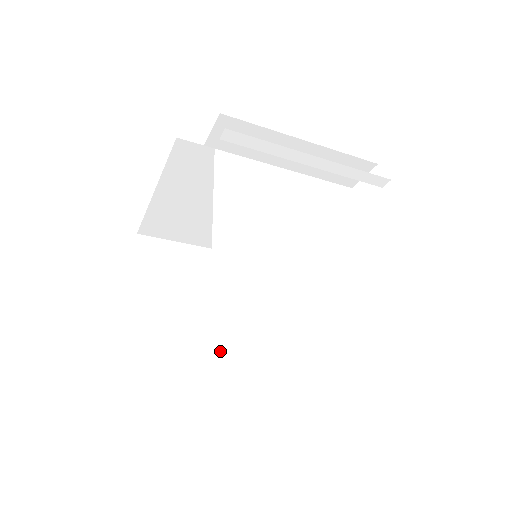
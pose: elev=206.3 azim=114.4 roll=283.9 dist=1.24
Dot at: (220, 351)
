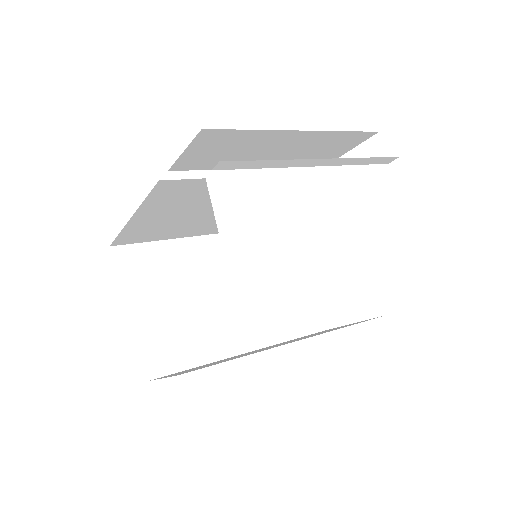
Dot at: occluded
